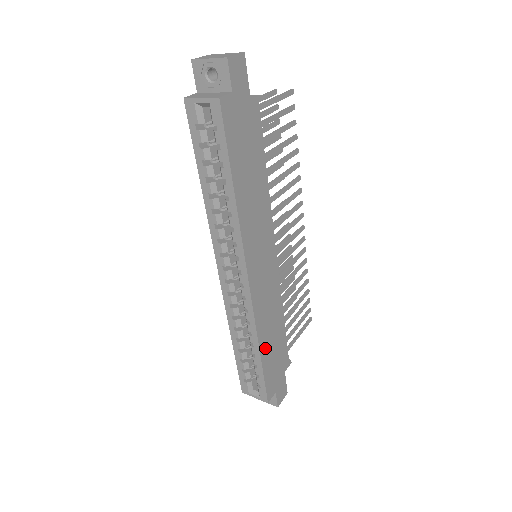
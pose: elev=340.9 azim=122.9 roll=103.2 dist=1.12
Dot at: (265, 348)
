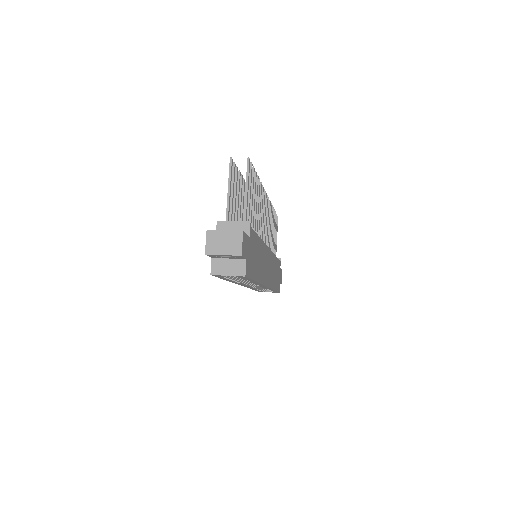
Dot at: (275, 284)
